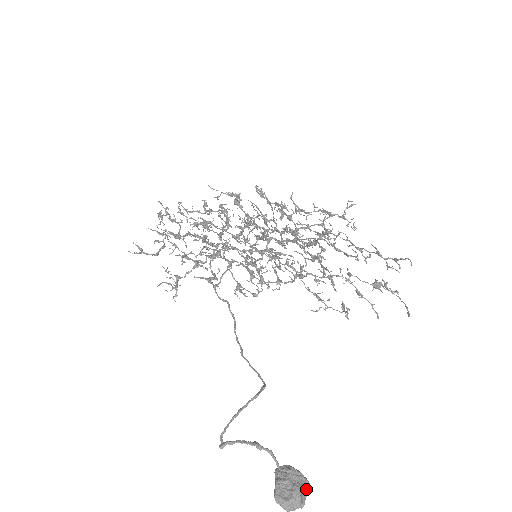
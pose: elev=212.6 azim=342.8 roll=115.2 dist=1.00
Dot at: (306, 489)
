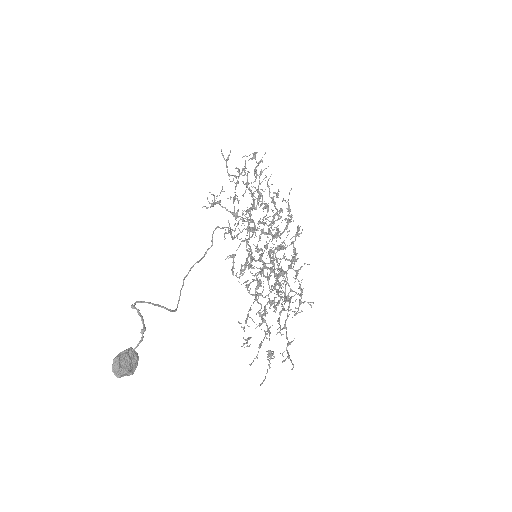
Dot at: (130, 374)
